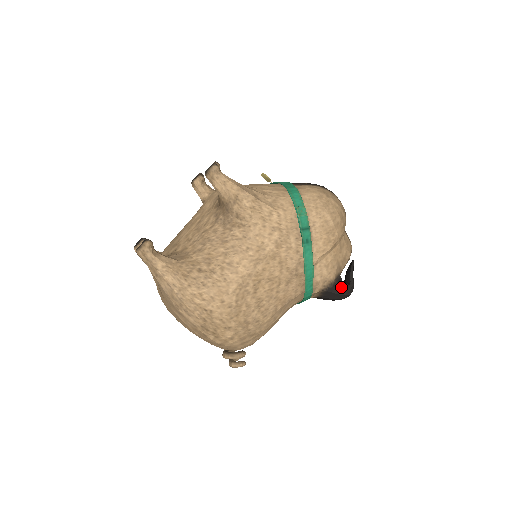
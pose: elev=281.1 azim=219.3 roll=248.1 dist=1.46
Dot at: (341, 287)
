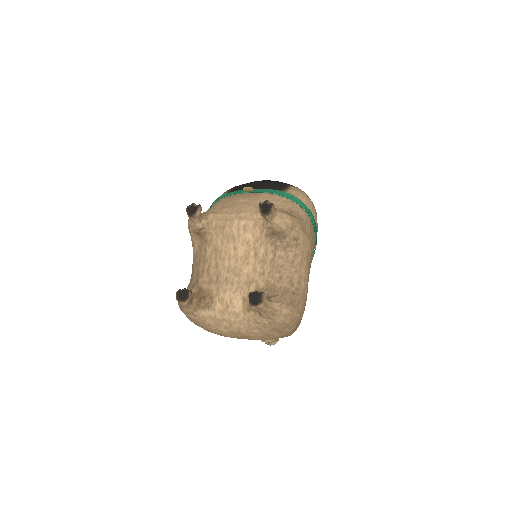
Dot at: occluded
